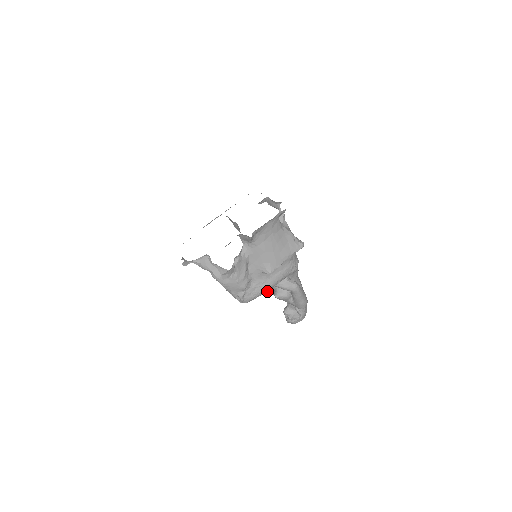
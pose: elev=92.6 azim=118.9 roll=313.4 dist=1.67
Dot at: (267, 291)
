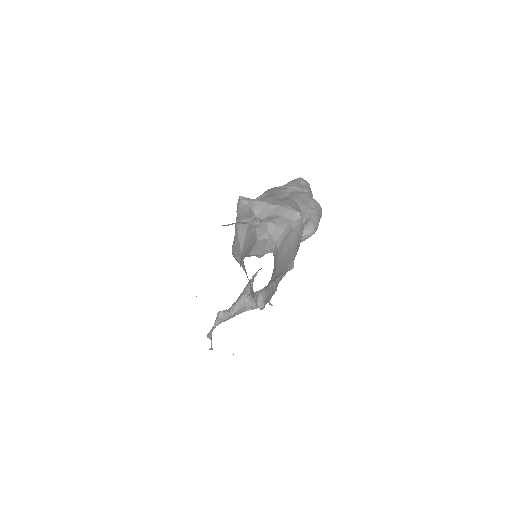
Dot at: occluded
